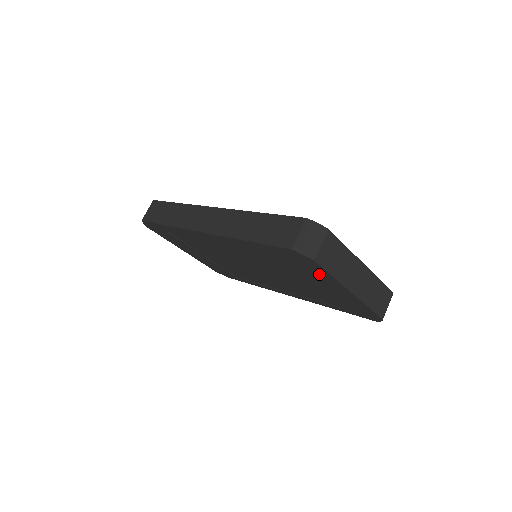
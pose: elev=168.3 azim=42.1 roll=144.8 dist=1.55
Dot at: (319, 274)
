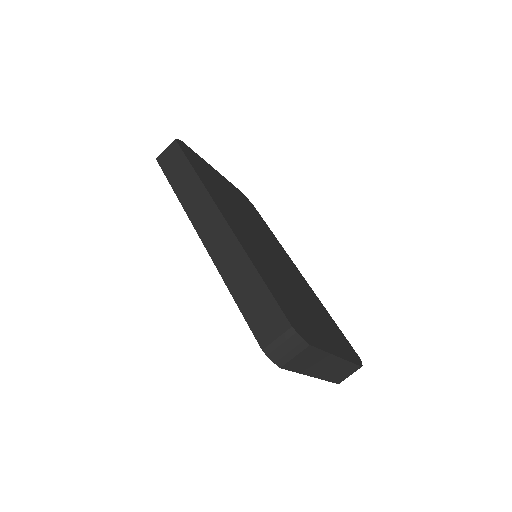
Dot at: occluded
